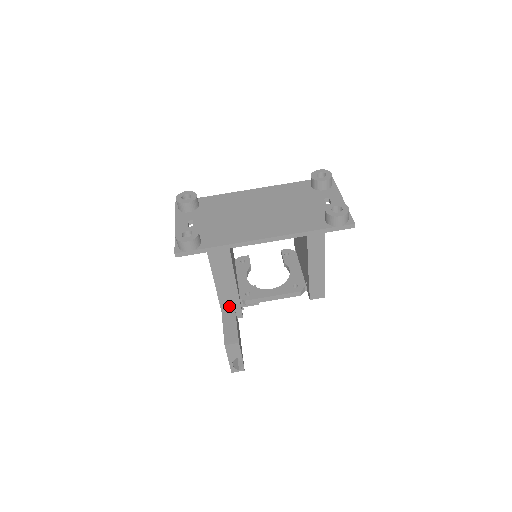
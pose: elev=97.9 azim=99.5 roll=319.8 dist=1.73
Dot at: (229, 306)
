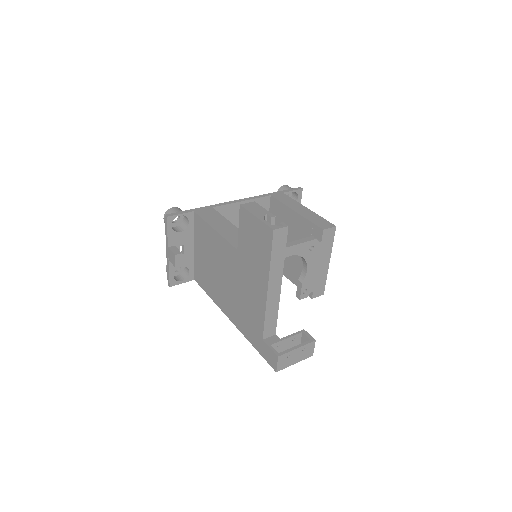
Dot at: occluded
